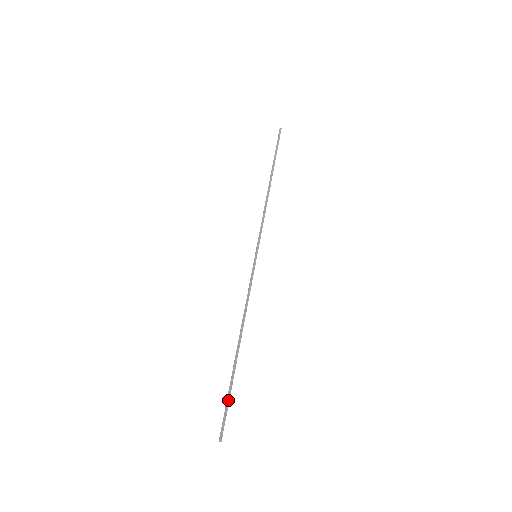
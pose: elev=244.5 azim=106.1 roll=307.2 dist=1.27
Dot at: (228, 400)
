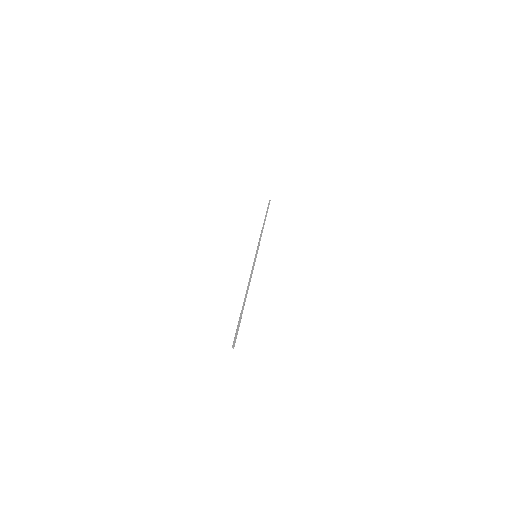
Dot at: (239, 325)
